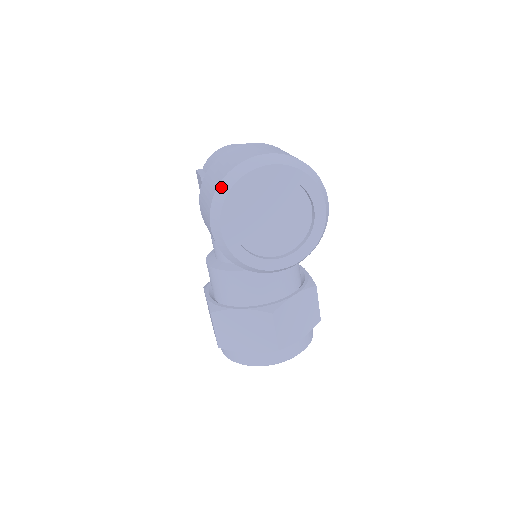
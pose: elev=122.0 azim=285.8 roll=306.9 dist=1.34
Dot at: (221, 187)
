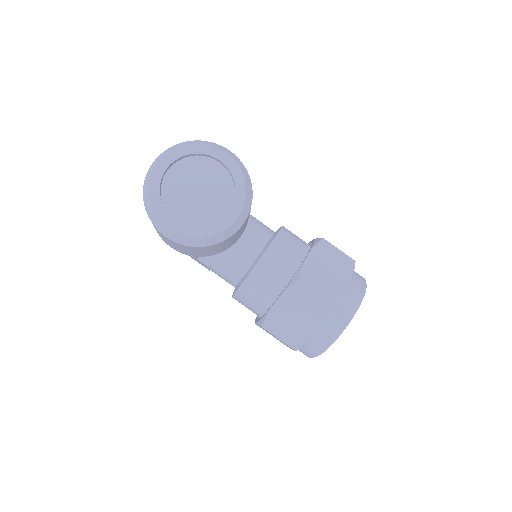
Dot at: (145, 202)
